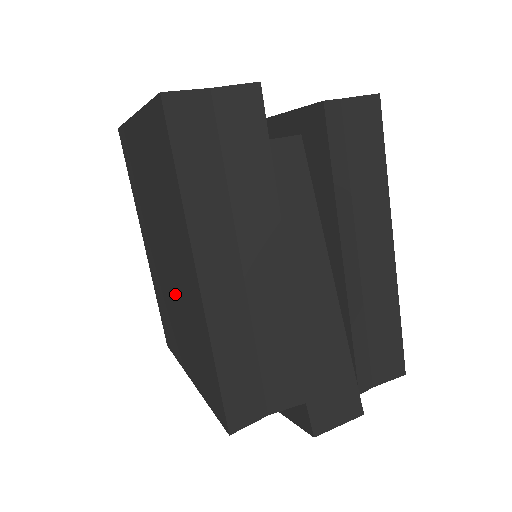
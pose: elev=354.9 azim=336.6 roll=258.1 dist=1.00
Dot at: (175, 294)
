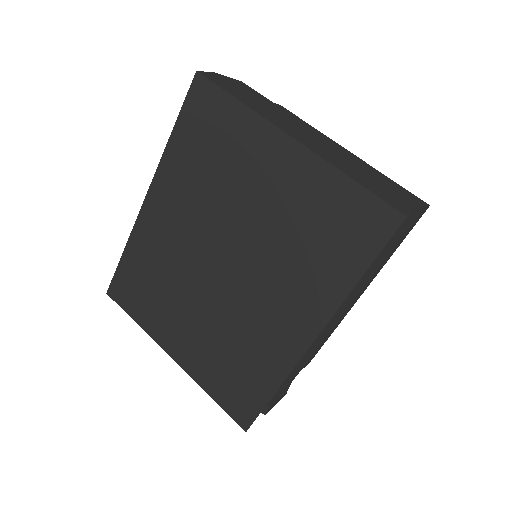
Dot at: (218, 299)
